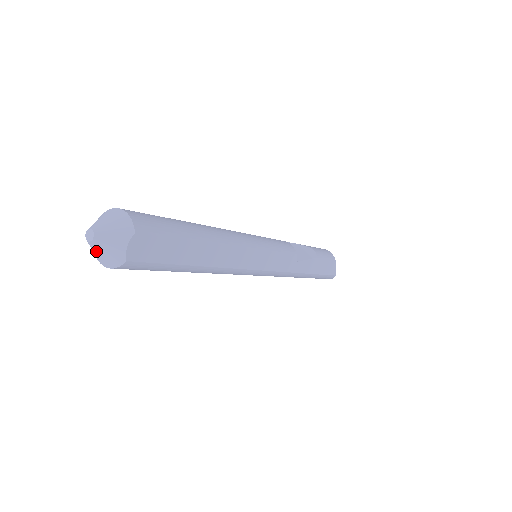
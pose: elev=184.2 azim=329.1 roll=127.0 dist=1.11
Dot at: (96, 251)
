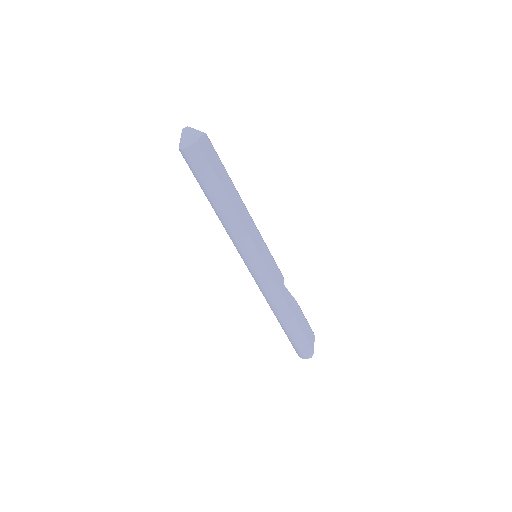
Dot at: (184, 135)
